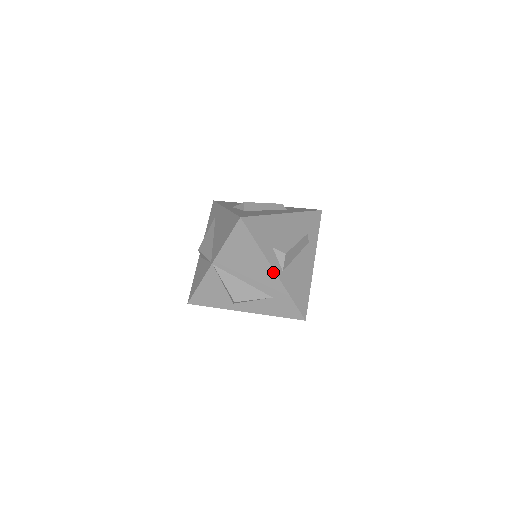
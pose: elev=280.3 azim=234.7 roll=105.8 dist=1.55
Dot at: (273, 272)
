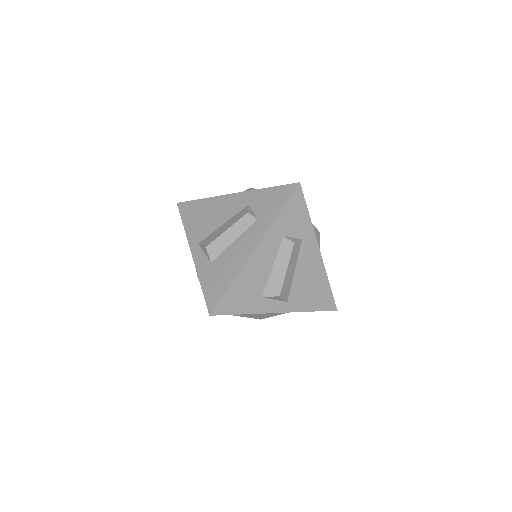
Dot at: occluded
